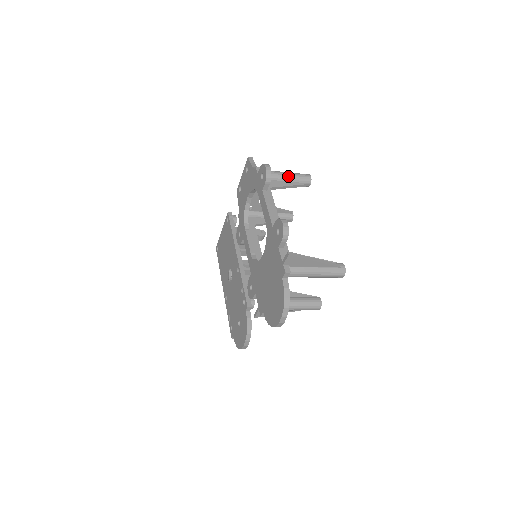
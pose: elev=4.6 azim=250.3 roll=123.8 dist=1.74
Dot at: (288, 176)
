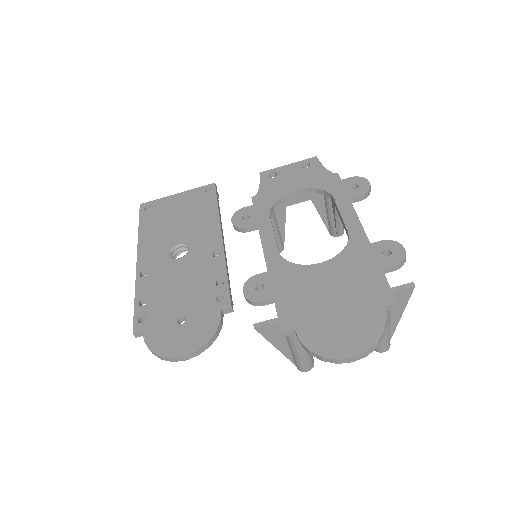
Dot at: occluded
